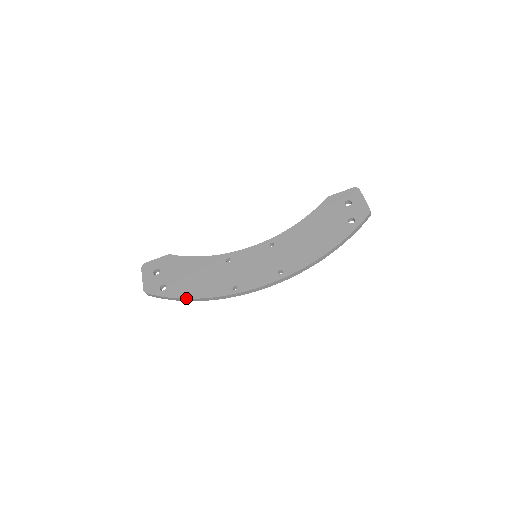
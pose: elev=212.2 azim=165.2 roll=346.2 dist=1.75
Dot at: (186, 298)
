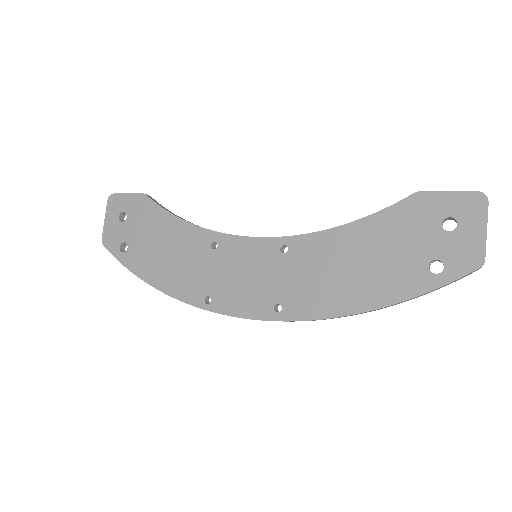
Dot at: (145, 281)
